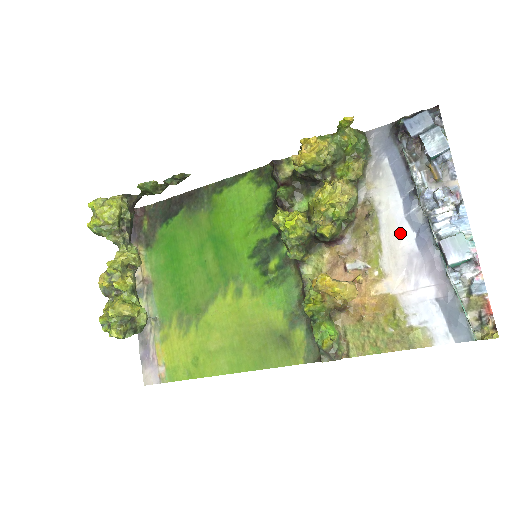
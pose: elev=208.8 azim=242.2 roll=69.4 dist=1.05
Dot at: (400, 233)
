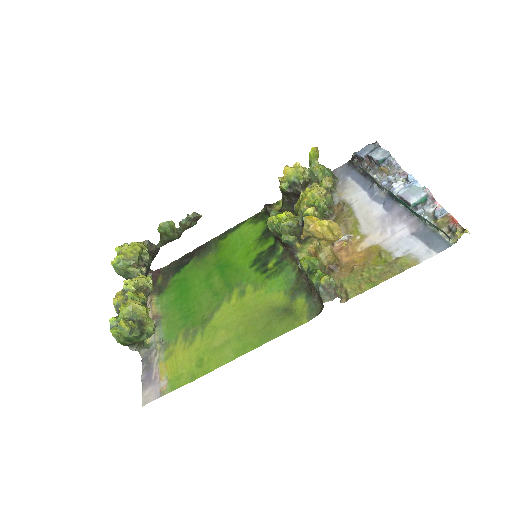
Dot at: (370, 209)
